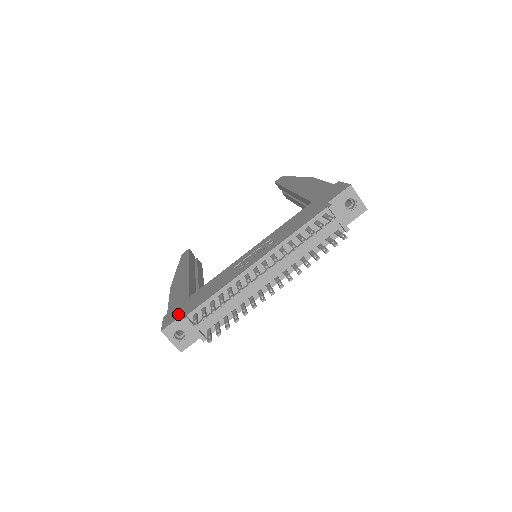
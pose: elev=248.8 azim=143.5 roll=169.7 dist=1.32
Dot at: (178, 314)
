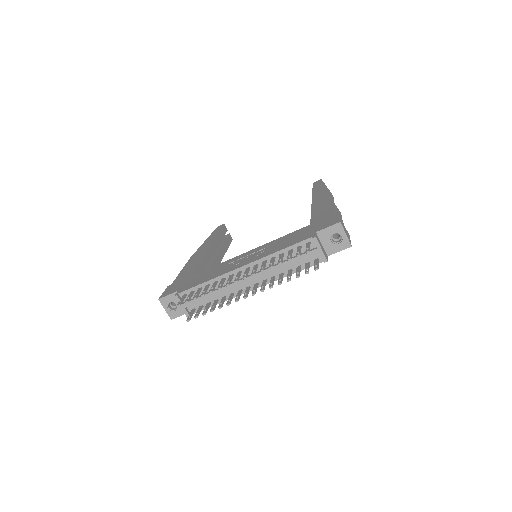
Dot at: (175, 289)
